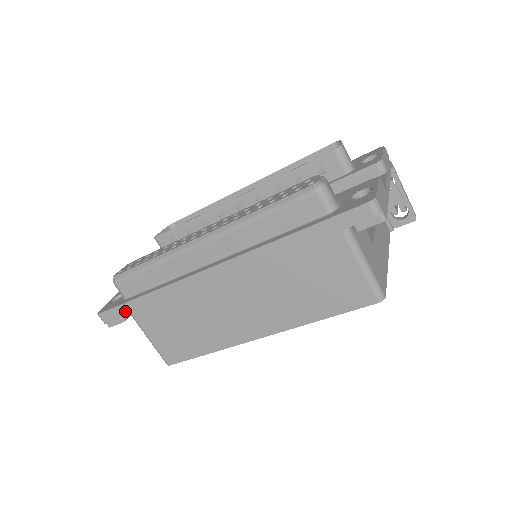
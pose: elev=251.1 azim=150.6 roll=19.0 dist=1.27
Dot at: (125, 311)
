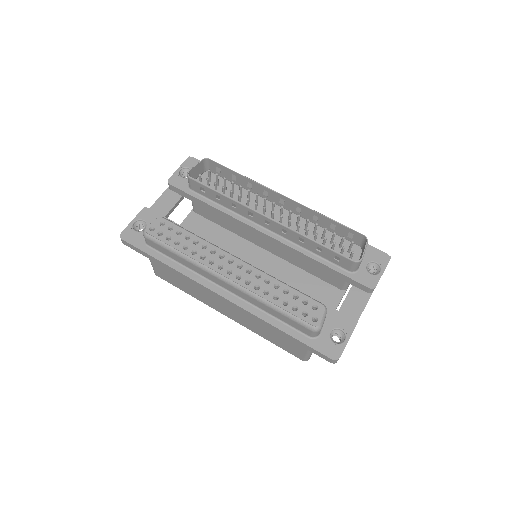
Dot at: (144, 254)
